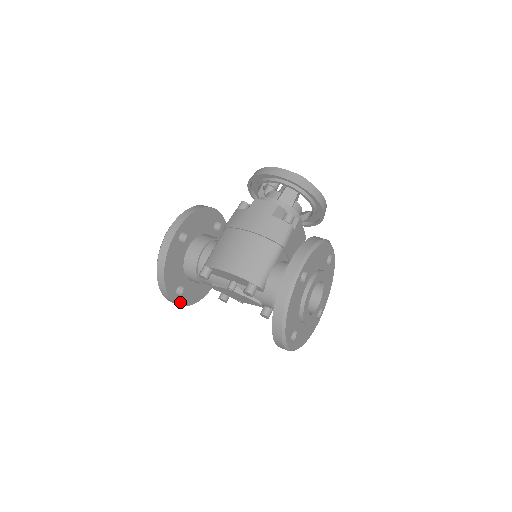
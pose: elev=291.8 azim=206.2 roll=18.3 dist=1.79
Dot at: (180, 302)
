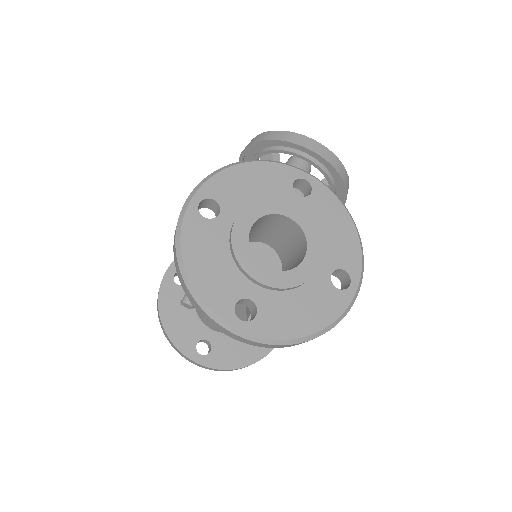
Dot at: (212, 364)
